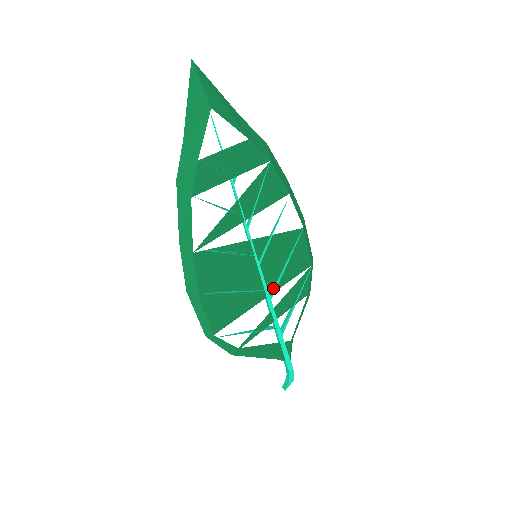
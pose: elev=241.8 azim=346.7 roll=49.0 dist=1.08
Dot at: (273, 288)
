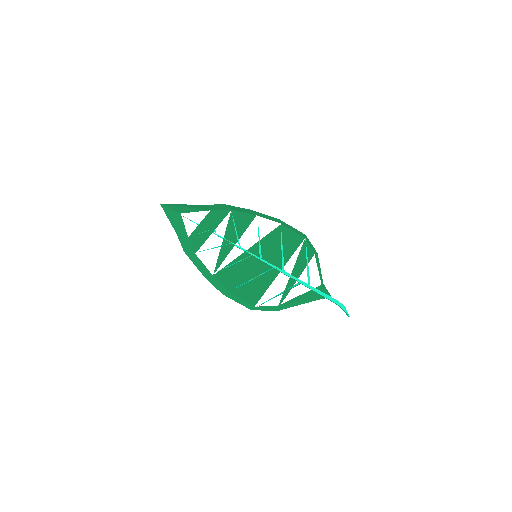
Dot at: (282, 265)
